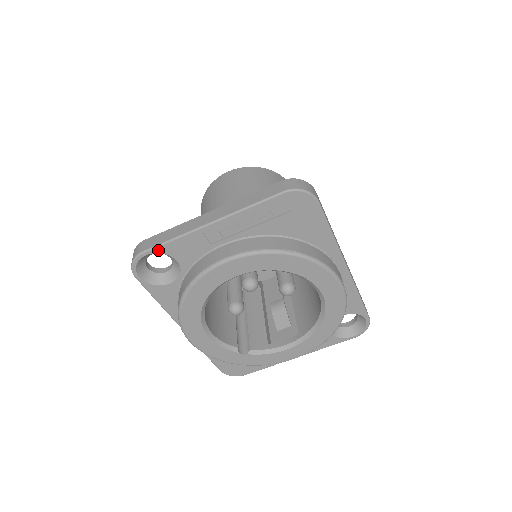
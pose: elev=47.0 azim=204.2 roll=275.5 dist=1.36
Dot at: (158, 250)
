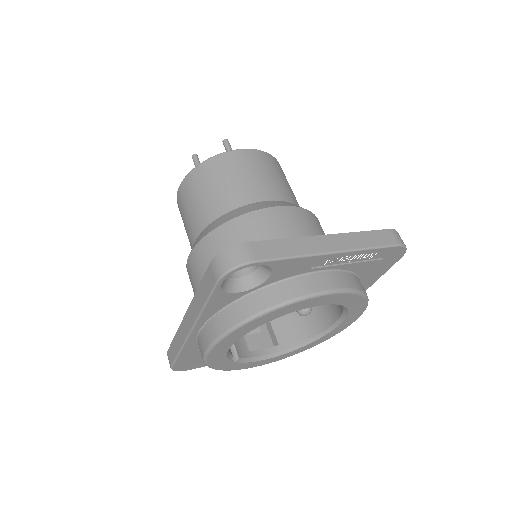
Dot at: (271, 263)
